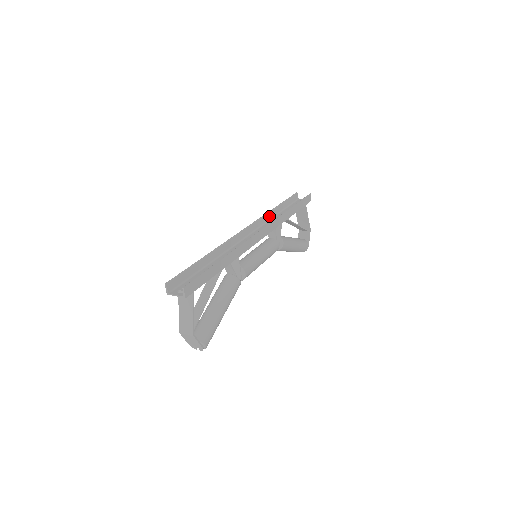
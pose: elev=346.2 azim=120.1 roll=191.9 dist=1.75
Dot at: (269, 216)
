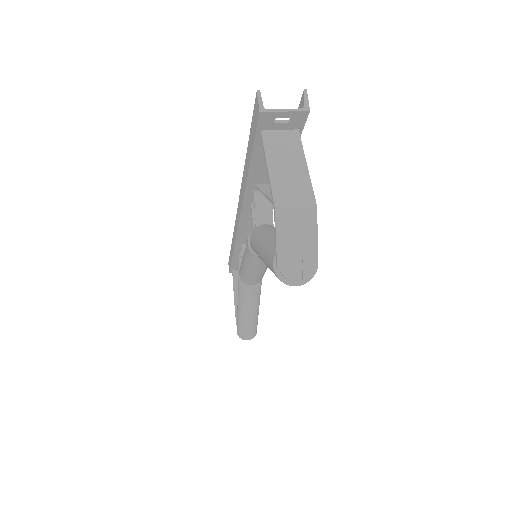
Dot at: occluded
